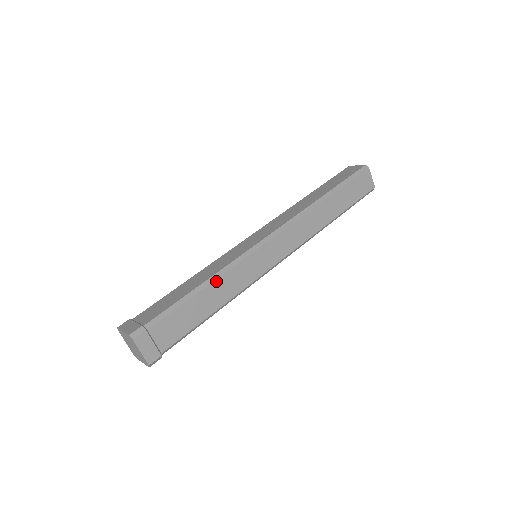
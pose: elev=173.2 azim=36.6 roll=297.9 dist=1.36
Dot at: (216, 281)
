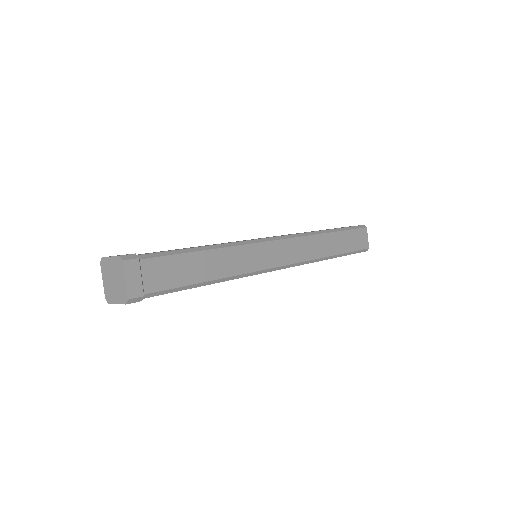
Dot at: (219, 250)
